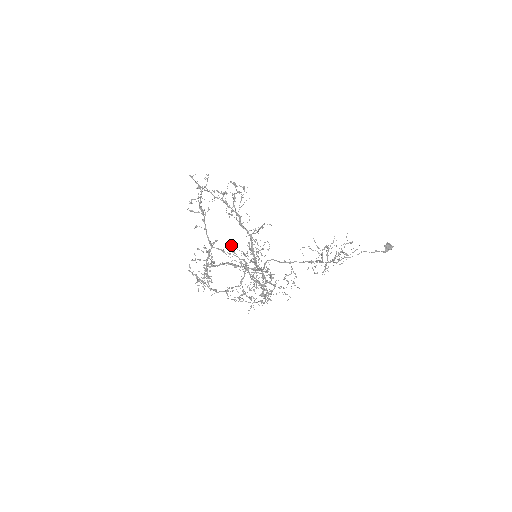
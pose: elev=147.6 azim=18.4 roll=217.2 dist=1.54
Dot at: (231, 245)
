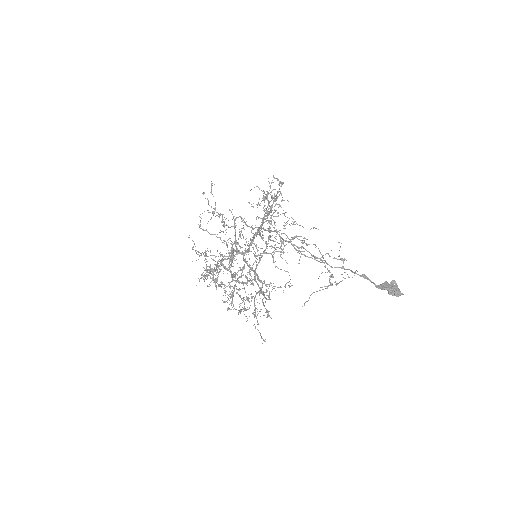
Dot at: occluded
